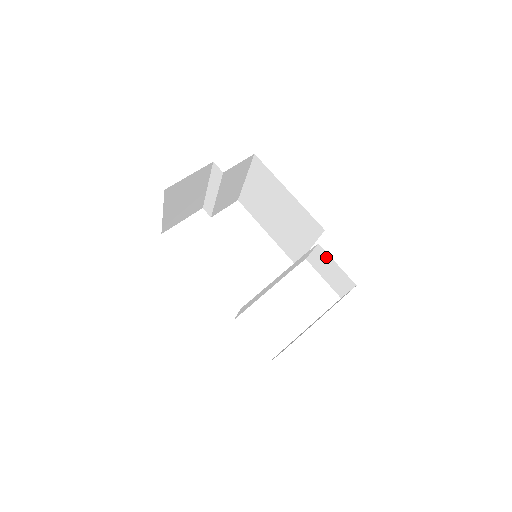
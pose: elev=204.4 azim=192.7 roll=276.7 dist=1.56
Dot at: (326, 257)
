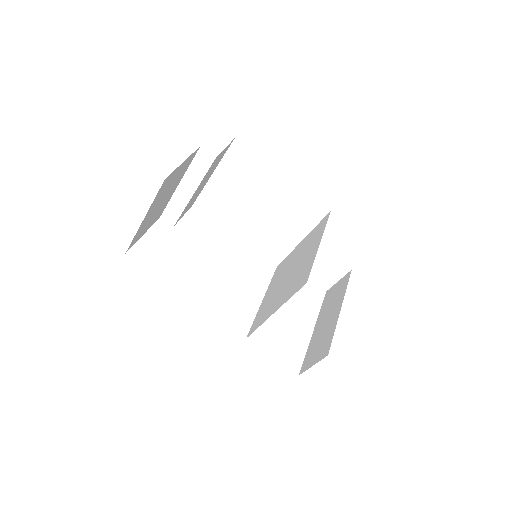
Dot at: occluded
